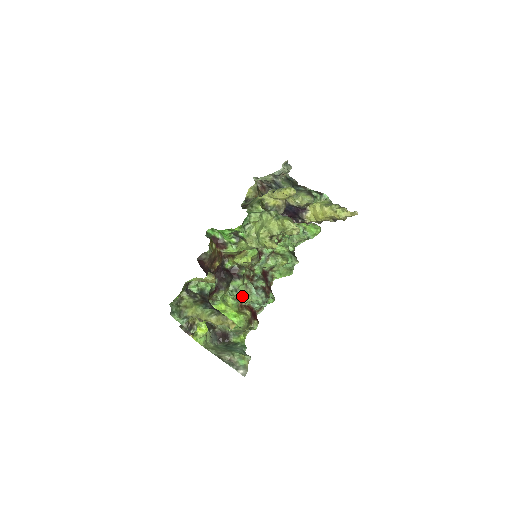
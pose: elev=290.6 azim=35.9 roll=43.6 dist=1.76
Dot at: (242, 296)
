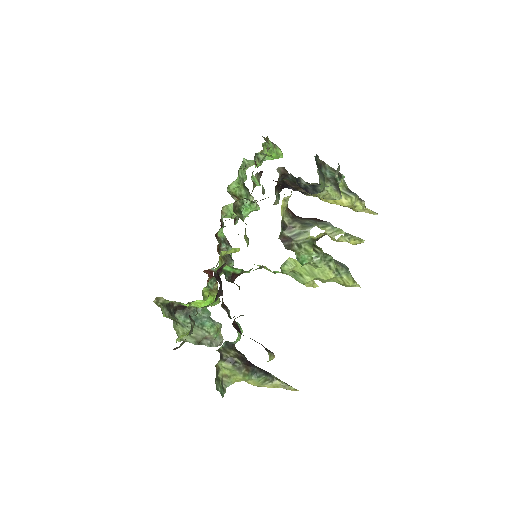
Dot at: occluded
